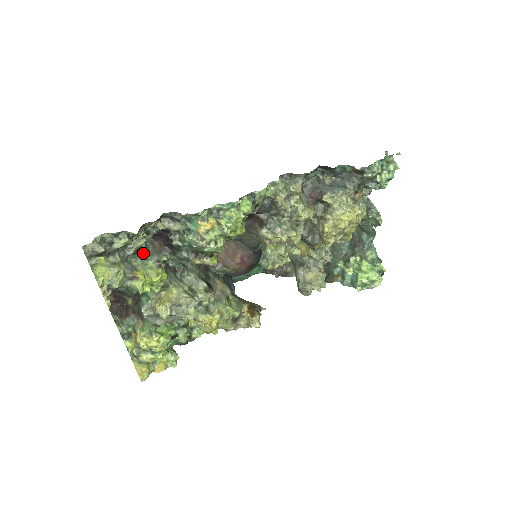
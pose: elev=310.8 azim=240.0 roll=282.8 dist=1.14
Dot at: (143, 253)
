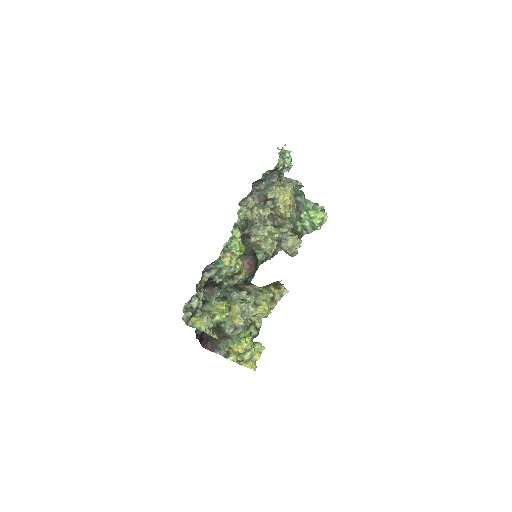
Dot at: (206, 301)
